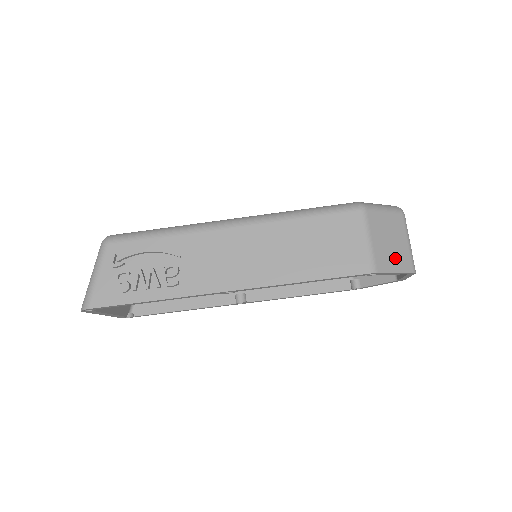
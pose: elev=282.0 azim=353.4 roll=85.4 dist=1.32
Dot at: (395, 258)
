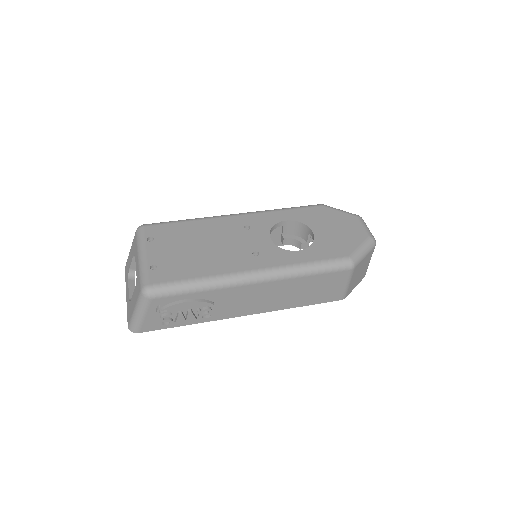
Dot at: (358, 280)
